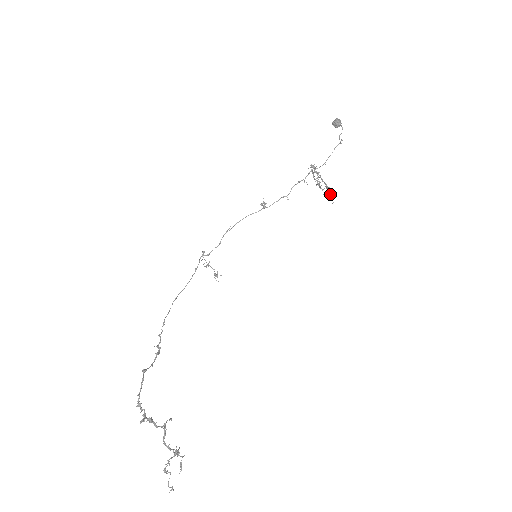
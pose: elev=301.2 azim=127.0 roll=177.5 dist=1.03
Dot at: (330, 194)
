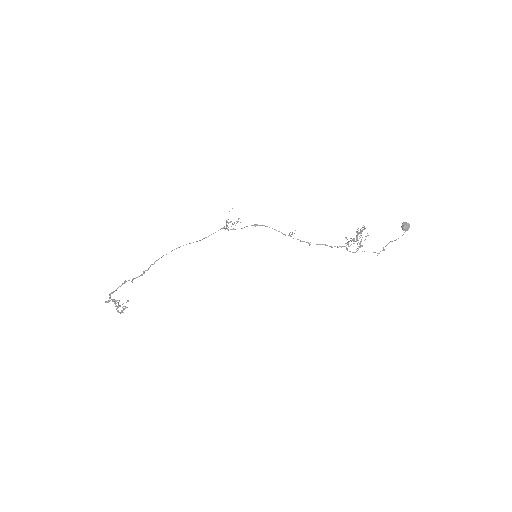
Dot at: (359, 246)
